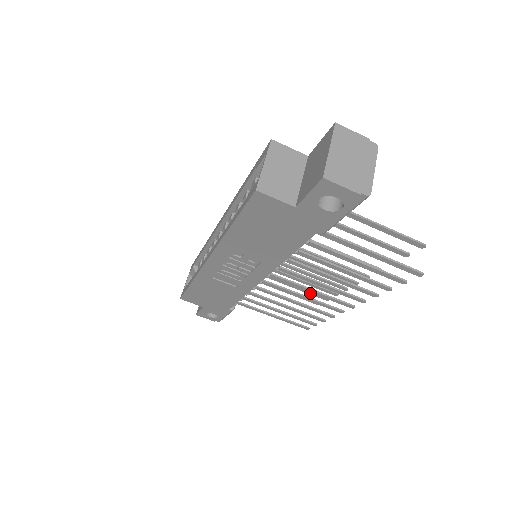
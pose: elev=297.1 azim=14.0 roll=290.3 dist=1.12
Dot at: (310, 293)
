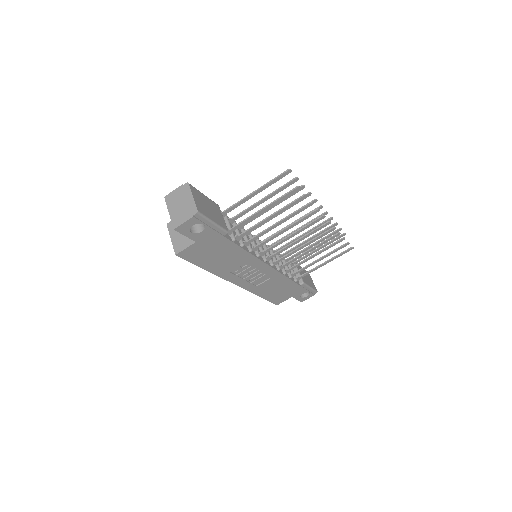
Dot at: (323, 232)
